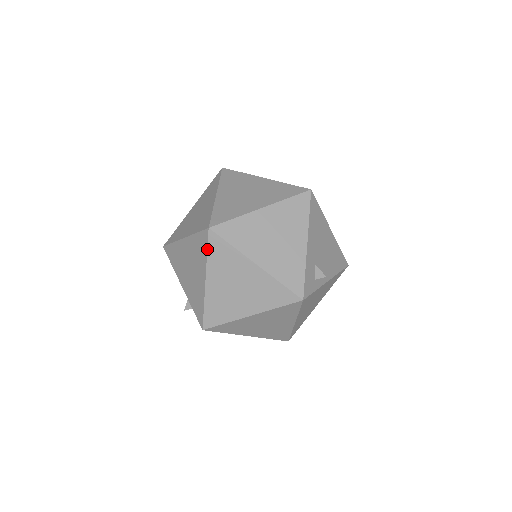
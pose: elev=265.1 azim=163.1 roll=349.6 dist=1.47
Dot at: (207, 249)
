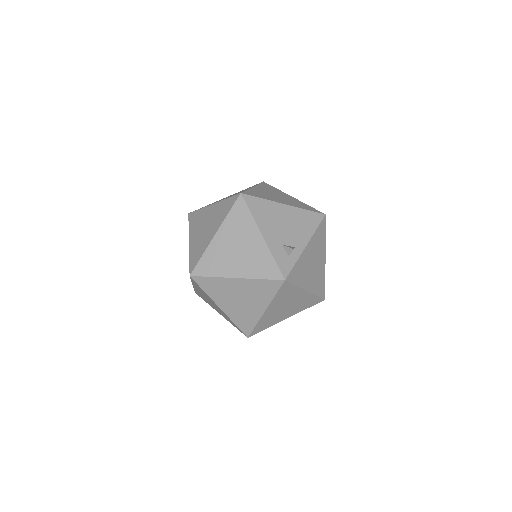
Dot at: (201, 289)
